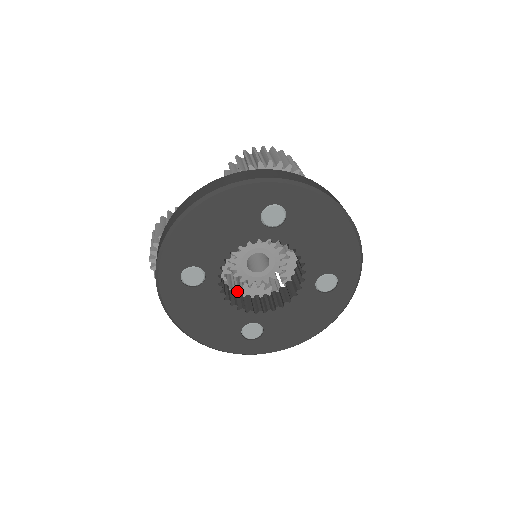
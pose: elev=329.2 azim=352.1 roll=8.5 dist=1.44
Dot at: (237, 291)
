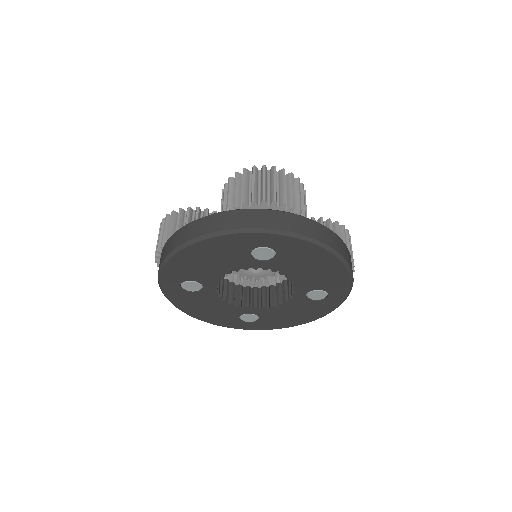
Dot at: (237, 283)
